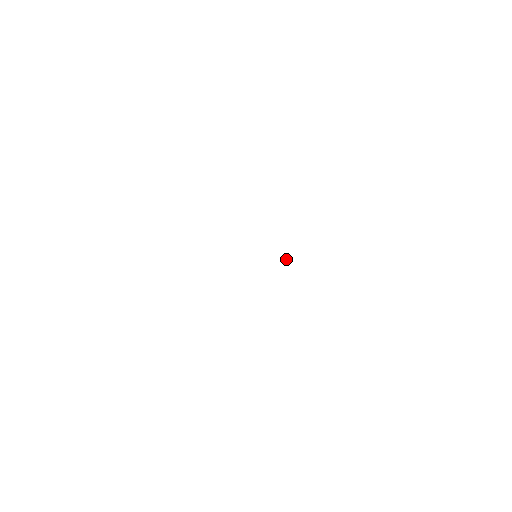
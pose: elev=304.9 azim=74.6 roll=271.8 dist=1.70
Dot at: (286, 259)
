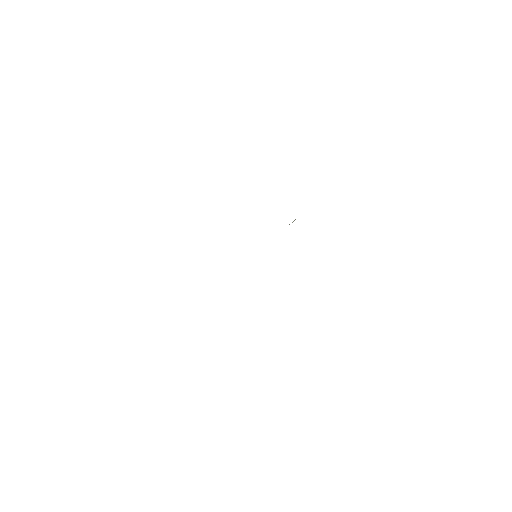
Dot at: (292, 222)
